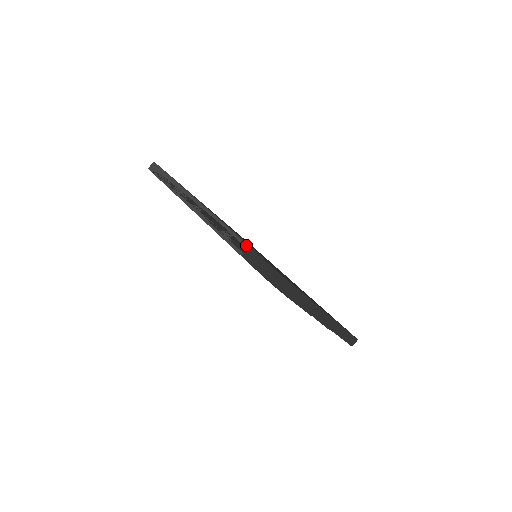
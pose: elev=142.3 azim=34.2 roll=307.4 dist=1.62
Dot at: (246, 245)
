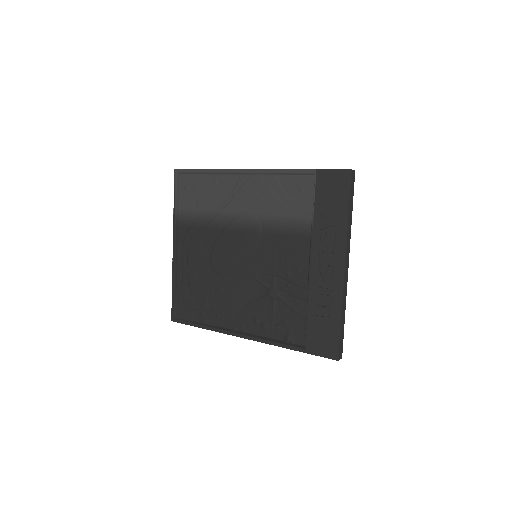
Dot at: occluded
